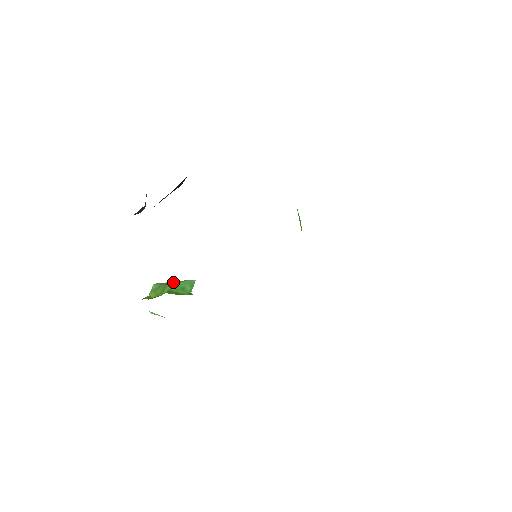
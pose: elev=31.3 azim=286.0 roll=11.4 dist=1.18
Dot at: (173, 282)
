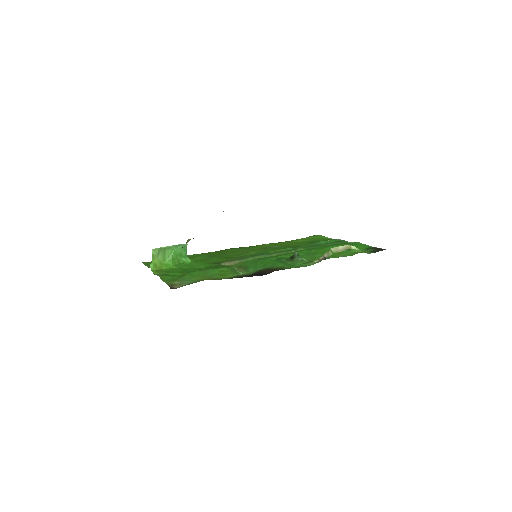
Dot at: (169, 248)
